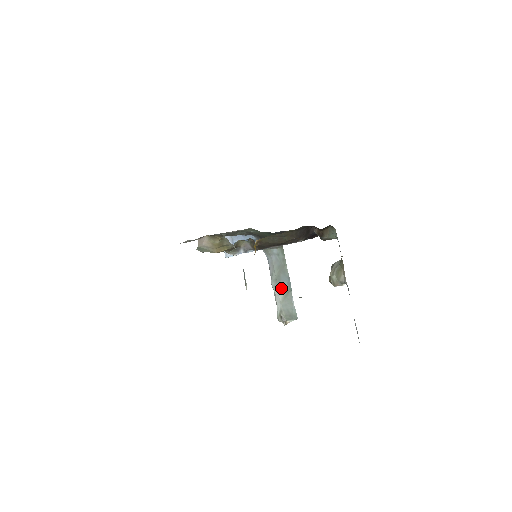
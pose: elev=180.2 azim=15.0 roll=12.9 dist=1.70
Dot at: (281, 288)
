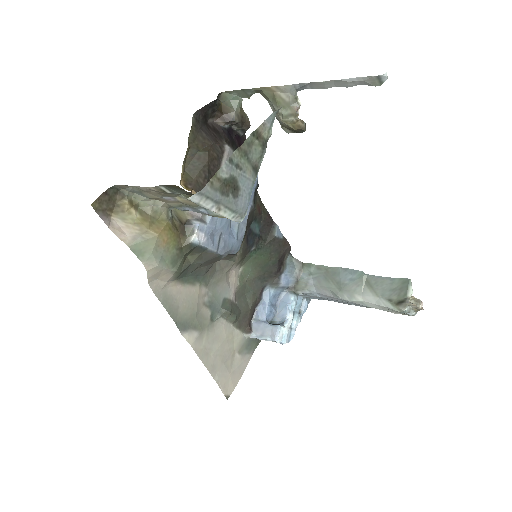
Dot at: (356, 287)
